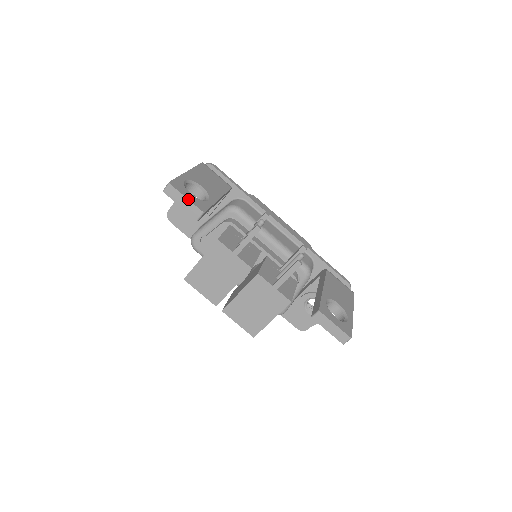
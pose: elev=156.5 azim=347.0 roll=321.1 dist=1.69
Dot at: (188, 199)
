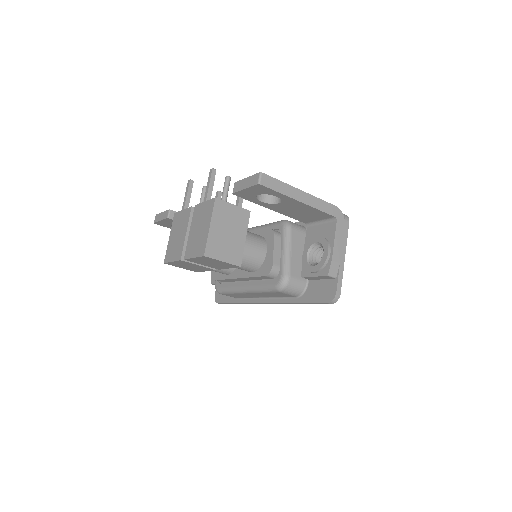
Dot at: (163, 212)
